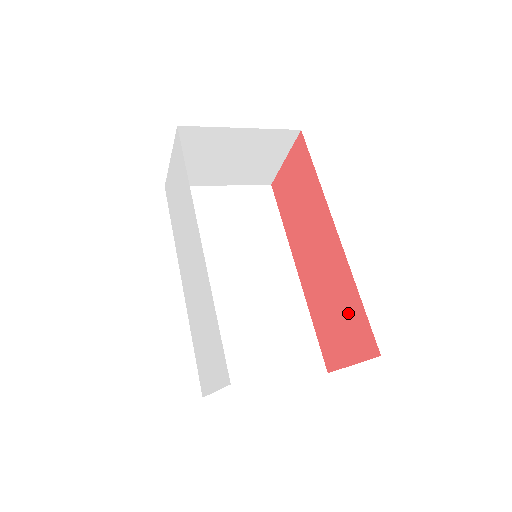
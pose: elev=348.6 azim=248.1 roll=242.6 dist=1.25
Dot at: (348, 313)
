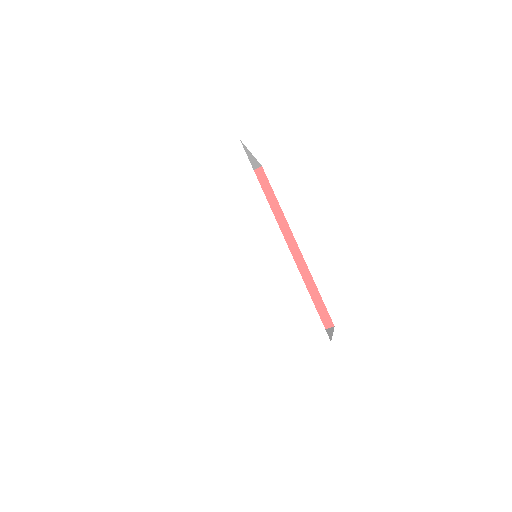
Dot at: occluded
